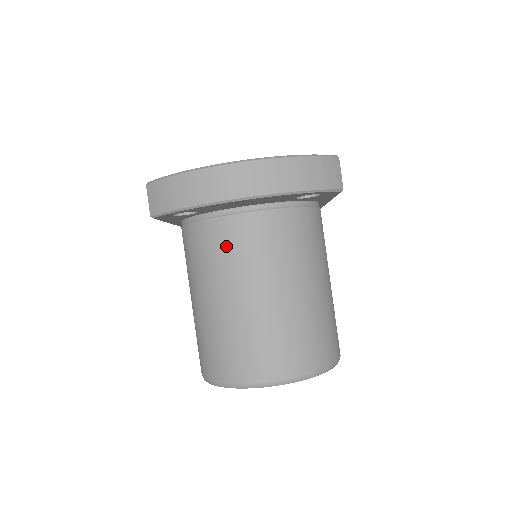
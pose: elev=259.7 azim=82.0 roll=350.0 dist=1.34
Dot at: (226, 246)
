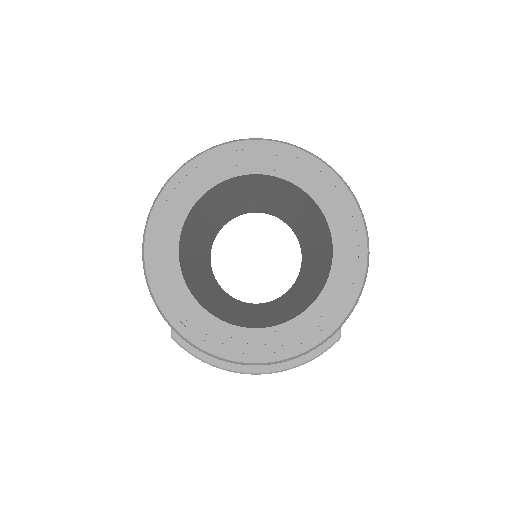
Dot at: occluded
